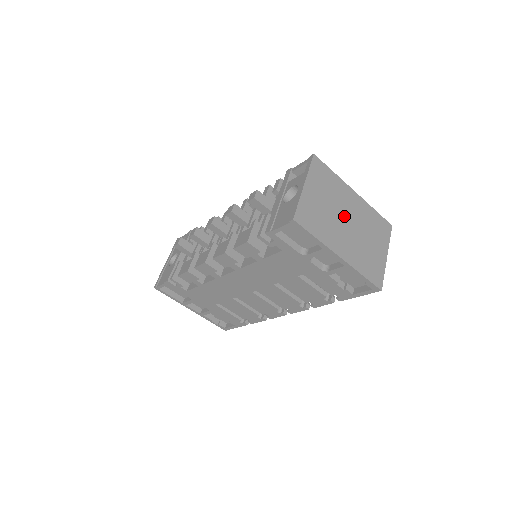
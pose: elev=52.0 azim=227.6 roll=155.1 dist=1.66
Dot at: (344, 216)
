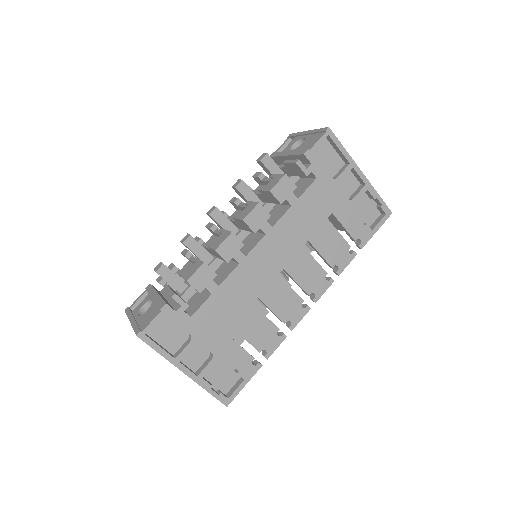
Dot at: occluded
